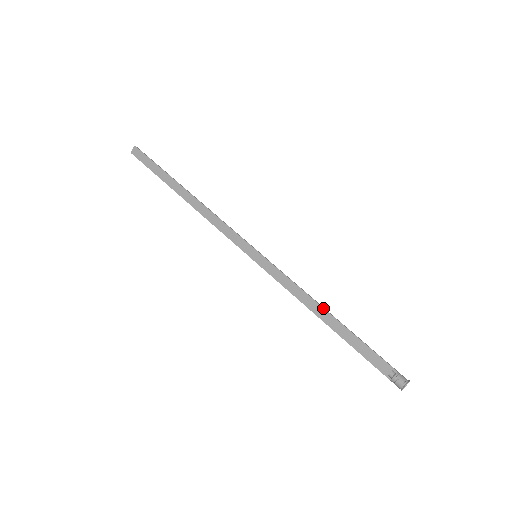
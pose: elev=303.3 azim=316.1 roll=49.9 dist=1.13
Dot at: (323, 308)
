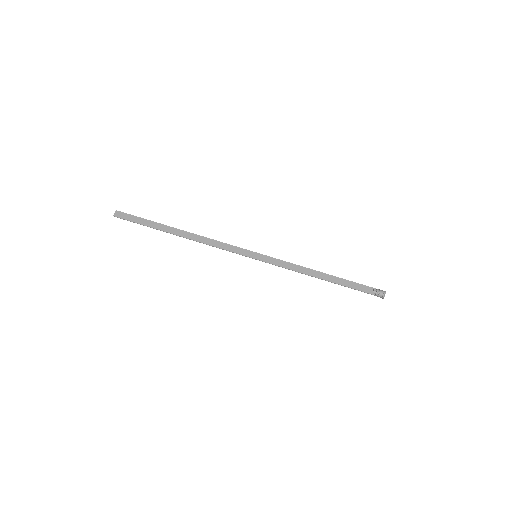
Dot at: (317, 271)
